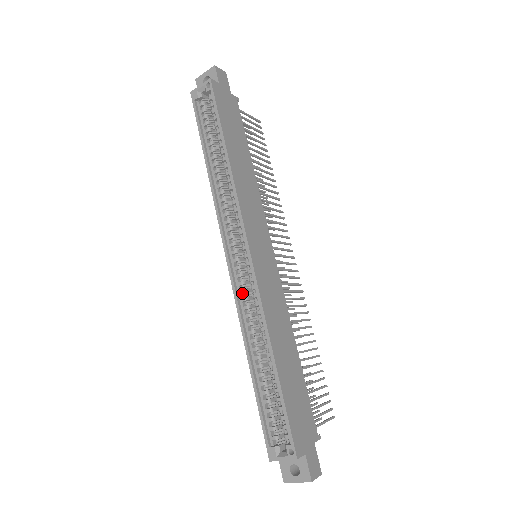
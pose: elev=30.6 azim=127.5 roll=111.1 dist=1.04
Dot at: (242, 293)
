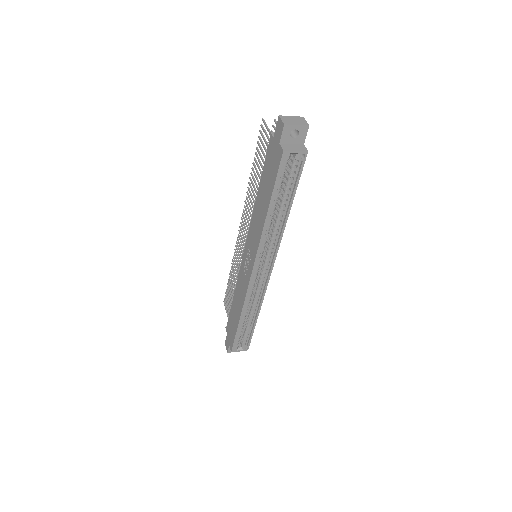
Dot at: (251, 288)
